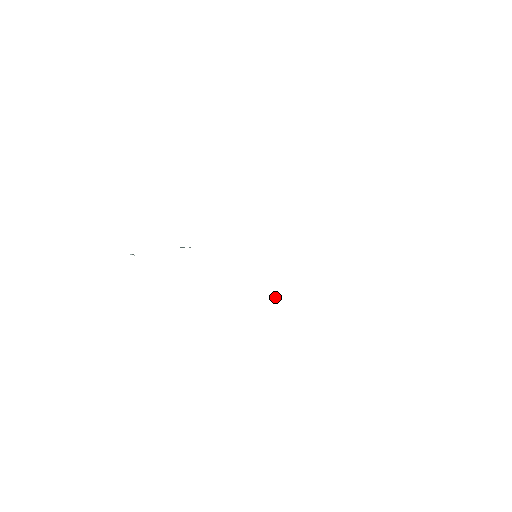
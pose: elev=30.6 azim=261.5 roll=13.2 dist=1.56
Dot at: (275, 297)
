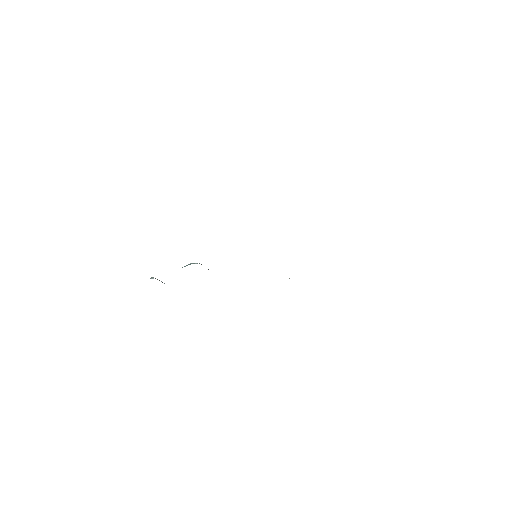
Dot at: occluded
